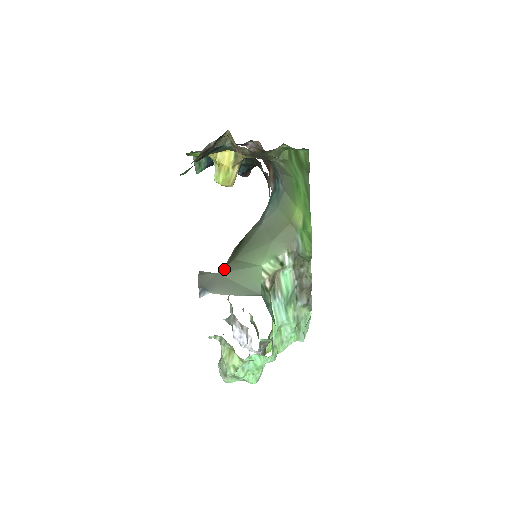
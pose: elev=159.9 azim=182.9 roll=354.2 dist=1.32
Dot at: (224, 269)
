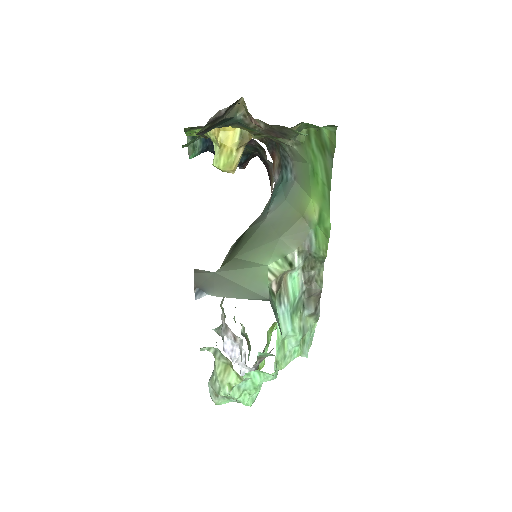
Dot at: (223, 268)
